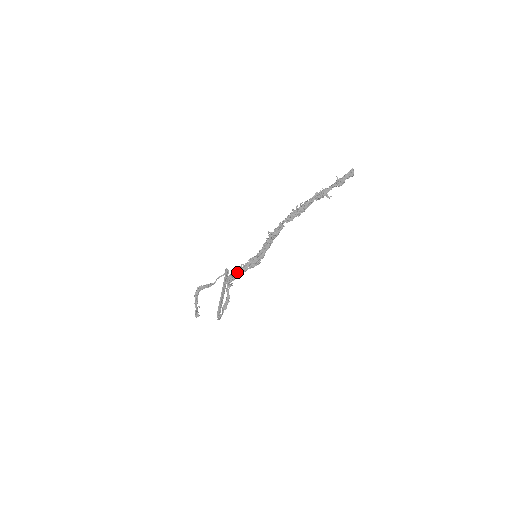
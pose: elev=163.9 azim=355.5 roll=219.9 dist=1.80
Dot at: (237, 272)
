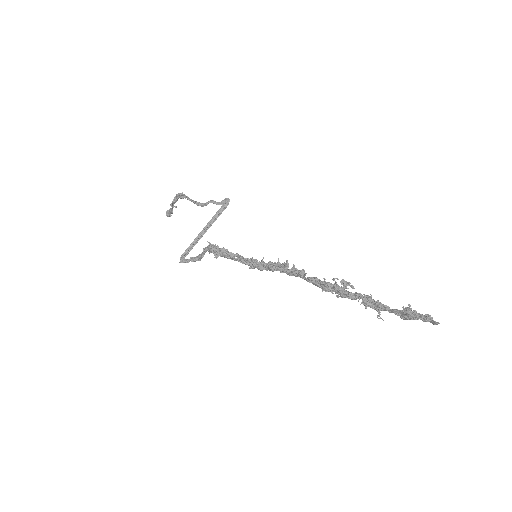
Dot at: (223, 255)
